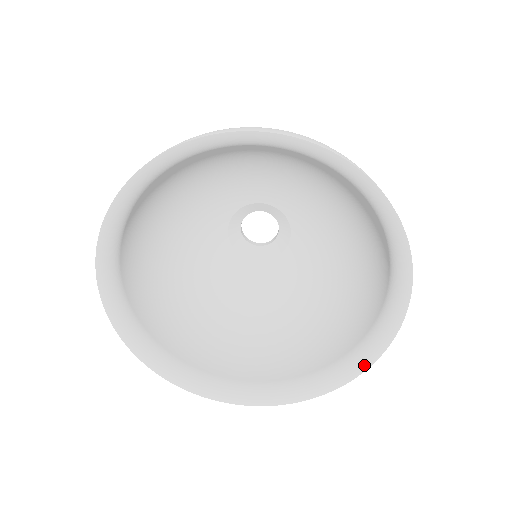
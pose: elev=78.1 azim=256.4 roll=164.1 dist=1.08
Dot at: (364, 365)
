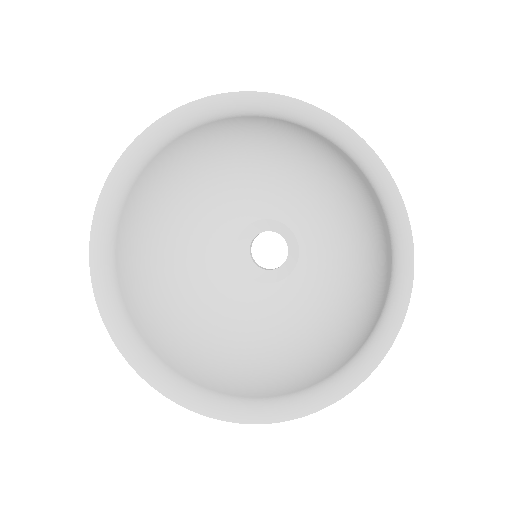
Dot at: (408, 262)
